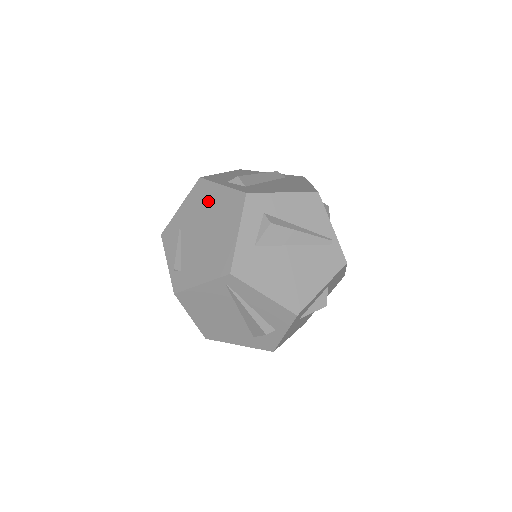
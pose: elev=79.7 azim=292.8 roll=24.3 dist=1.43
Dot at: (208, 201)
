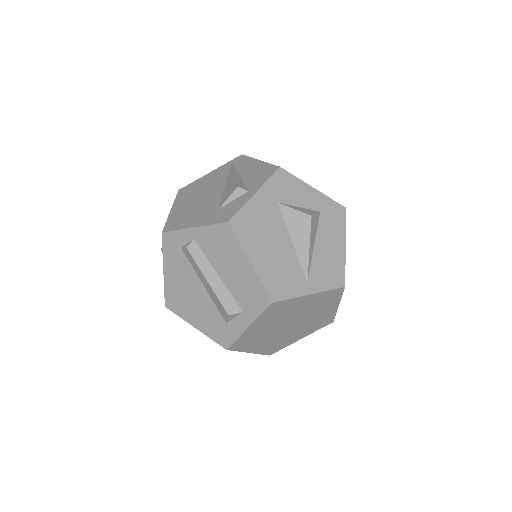
Dot at: occluded
